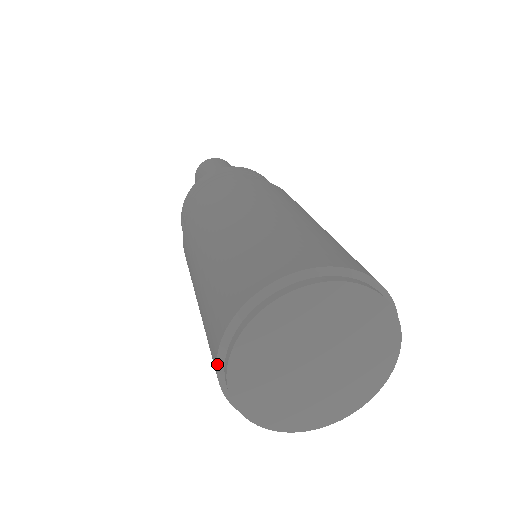
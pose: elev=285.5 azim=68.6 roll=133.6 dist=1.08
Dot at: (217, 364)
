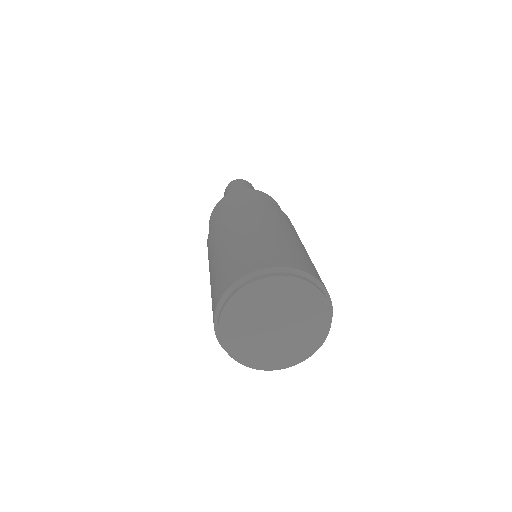
Dot at: (214, 315)
